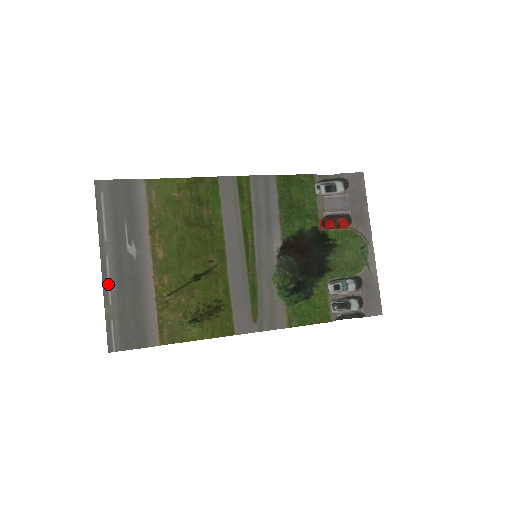
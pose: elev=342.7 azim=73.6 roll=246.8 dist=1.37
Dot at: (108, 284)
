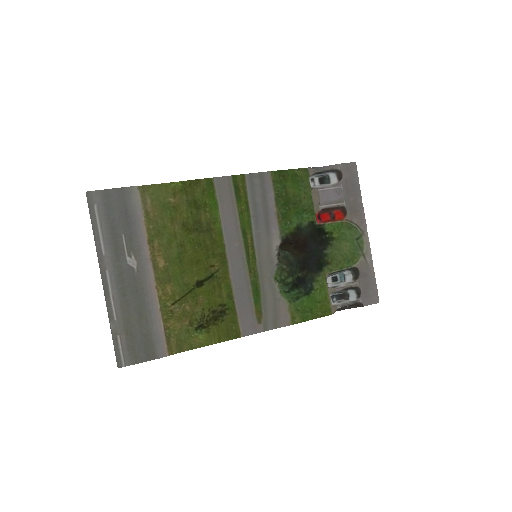
Dot at: (111, 299)
